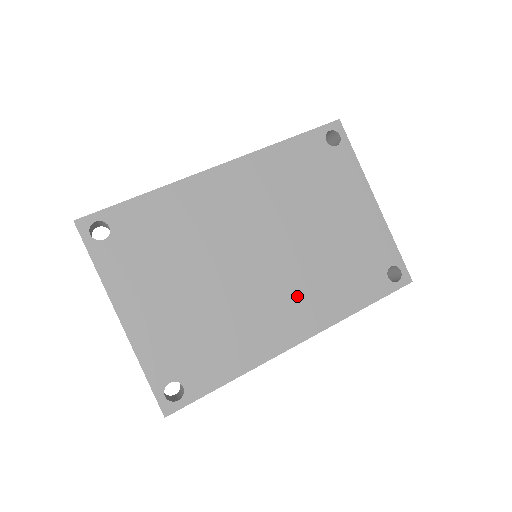
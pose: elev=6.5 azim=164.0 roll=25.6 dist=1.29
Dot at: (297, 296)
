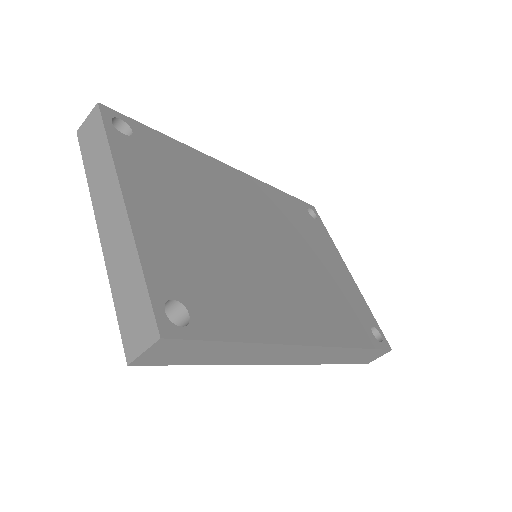
Dot at: (303, 300)
